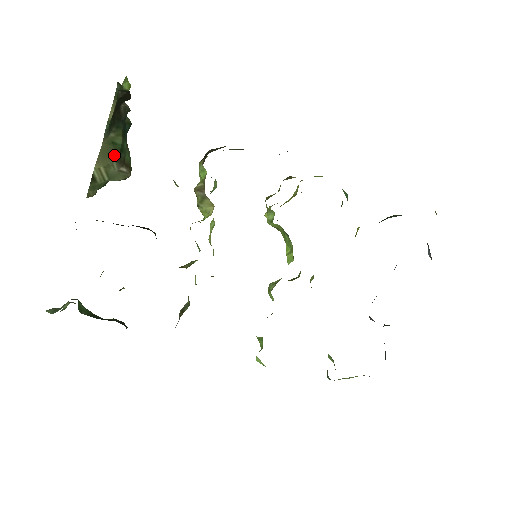
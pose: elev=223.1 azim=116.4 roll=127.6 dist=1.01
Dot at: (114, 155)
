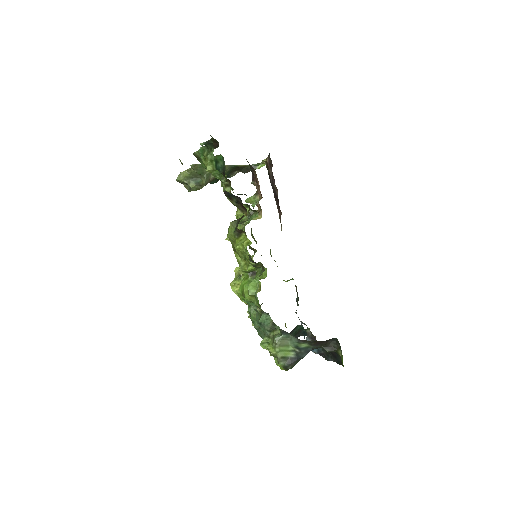
Dot at: occluded
